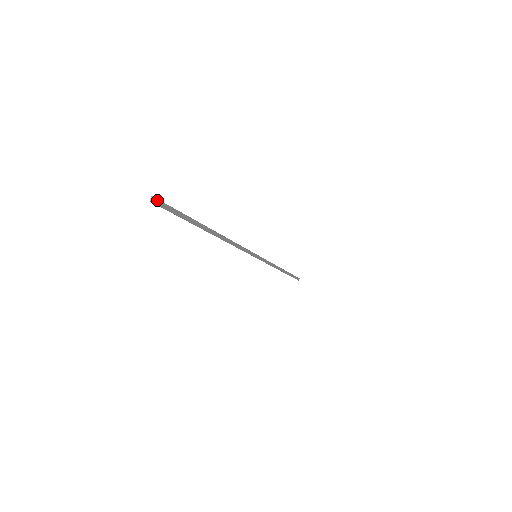
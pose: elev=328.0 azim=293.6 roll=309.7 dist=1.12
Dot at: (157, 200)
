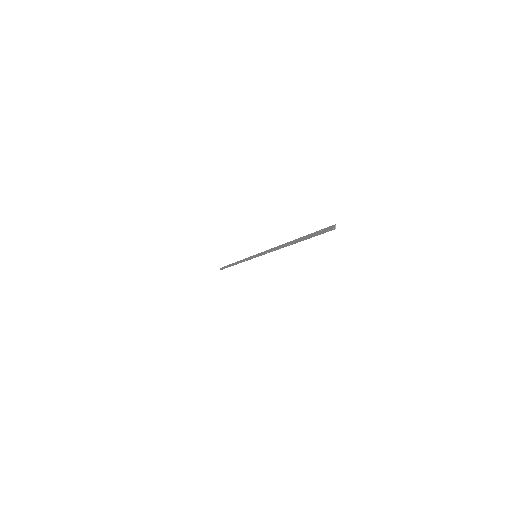
Dot at: (332, 227)
